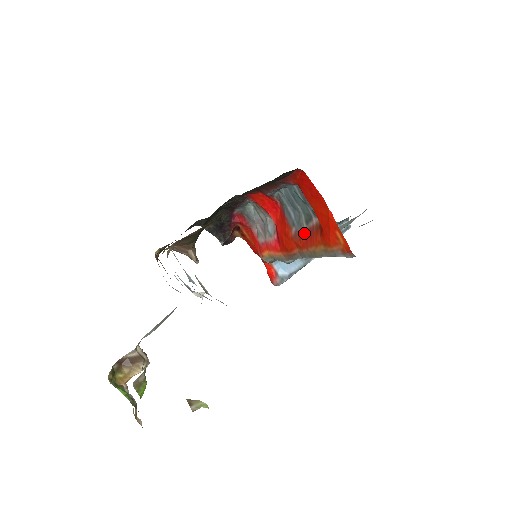
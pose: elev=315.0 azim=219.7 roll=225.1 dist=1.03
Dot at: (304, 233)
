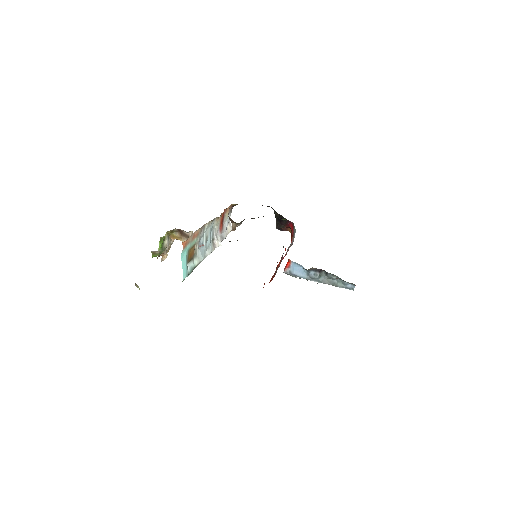
Dot at: occluded
